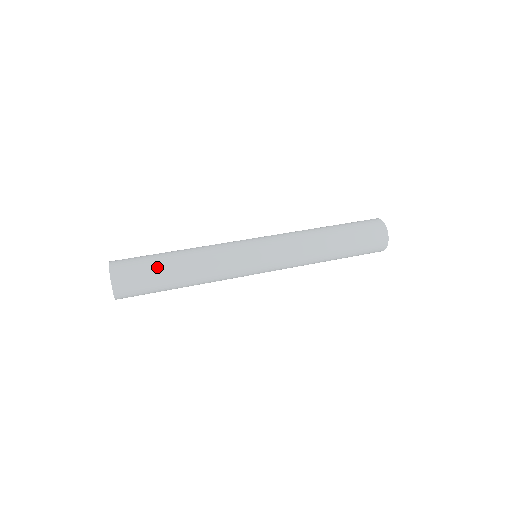
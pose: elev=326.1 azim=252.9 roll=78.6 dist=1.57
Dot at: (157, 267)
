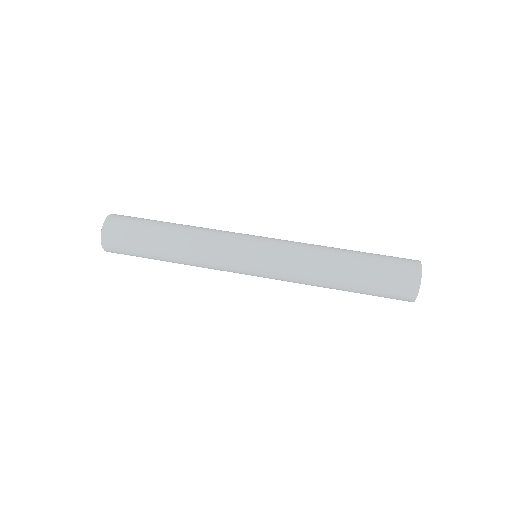
Dot at: (145, 252)
